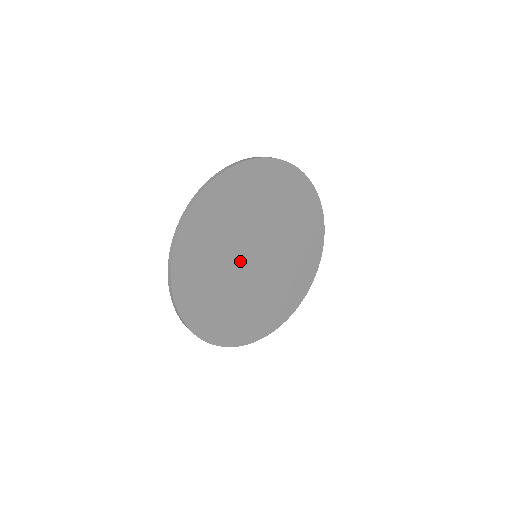
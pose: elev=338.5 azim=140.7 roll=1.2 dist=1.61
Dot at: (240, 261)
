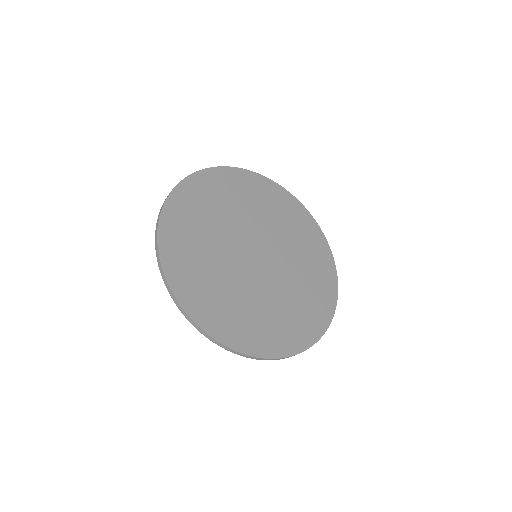
Dot at: (237, 248)
